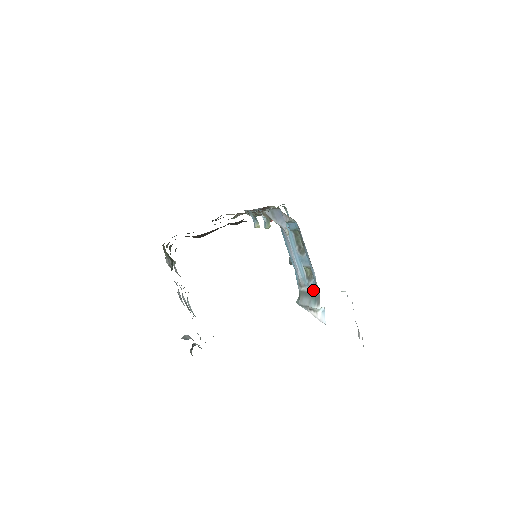
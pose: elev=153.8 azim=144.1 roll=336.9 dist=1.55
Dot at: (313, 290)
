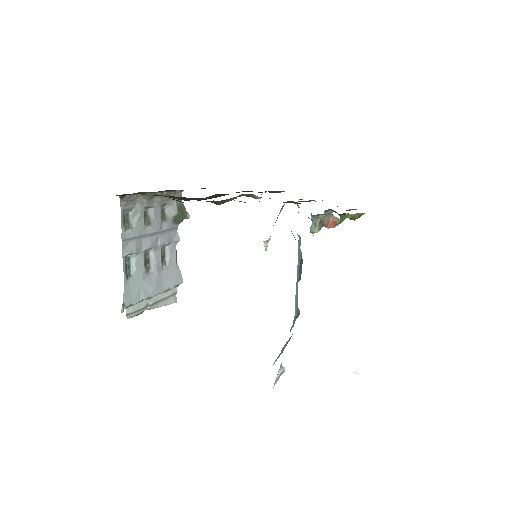
Dot at: occluded
